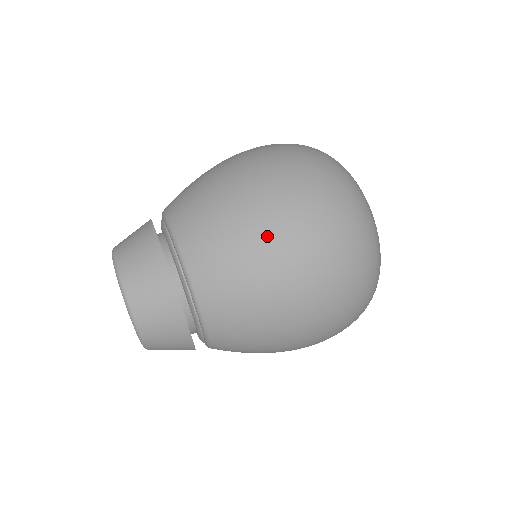
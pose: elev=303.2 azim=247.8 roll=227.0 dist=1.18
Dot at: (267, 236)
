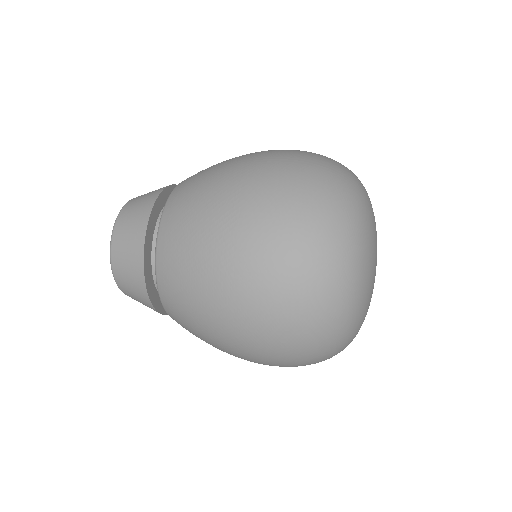
Dot at: (228, 205)
